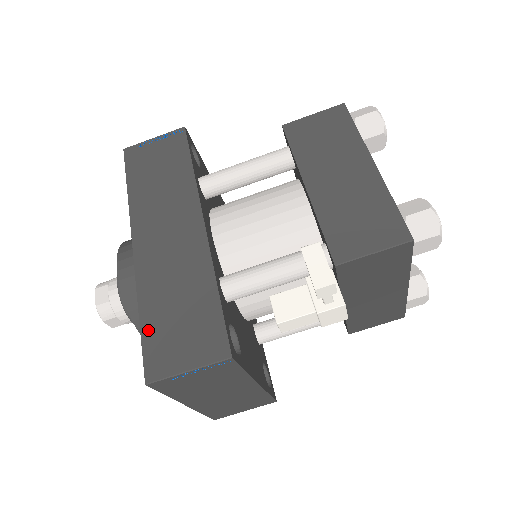
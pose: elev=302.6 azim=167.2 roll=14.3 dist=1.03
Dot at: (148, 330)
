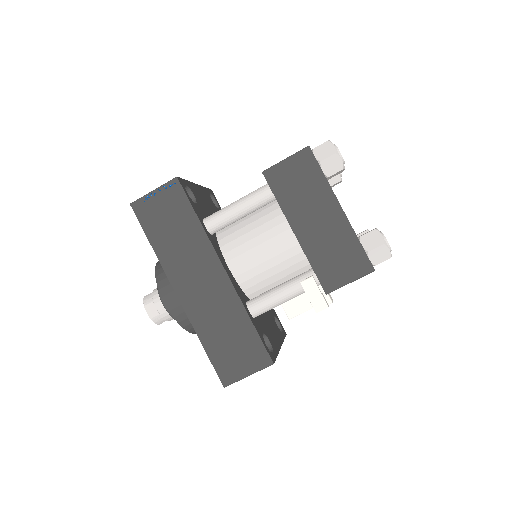
Dot at: (213, 354)
